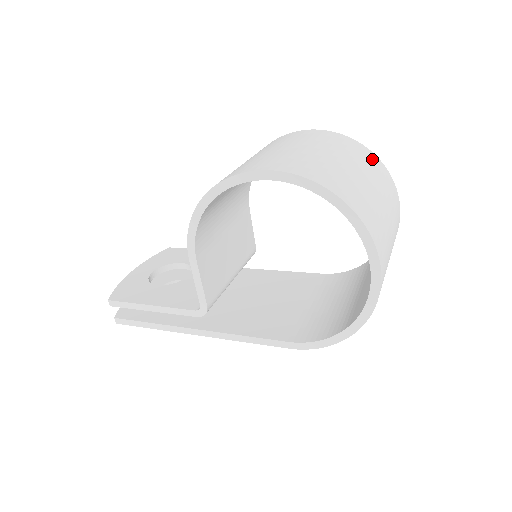
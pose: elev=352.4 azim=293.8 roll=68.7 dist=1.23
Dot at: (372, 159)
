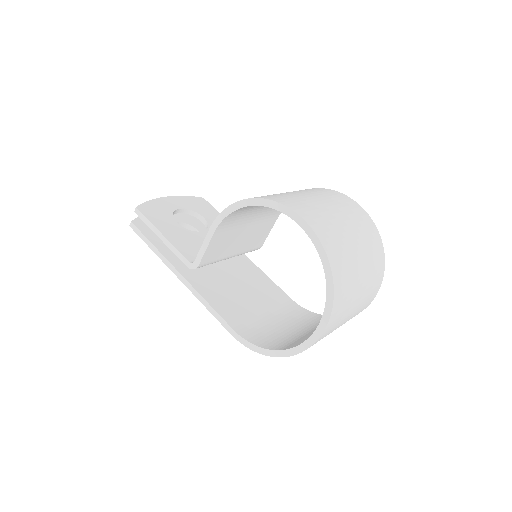
Dot at: (379, 255)
